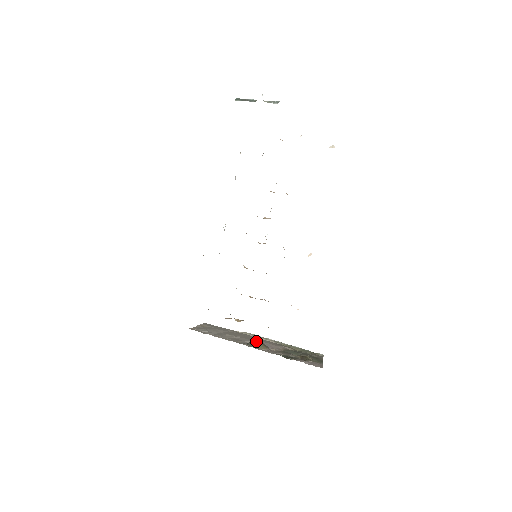
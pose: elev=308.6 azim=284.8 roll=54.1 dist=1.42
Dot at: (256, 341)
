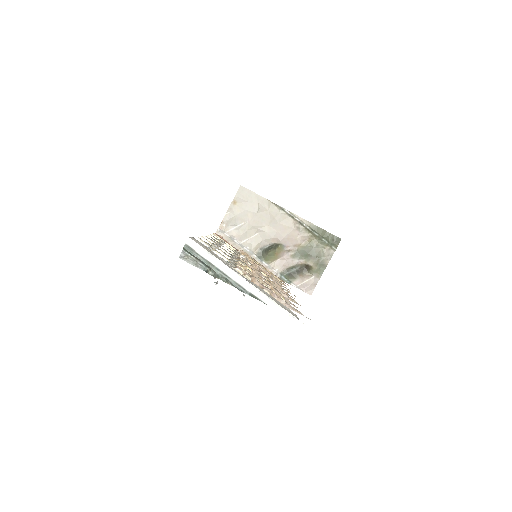
Dot at: (270, 254)
